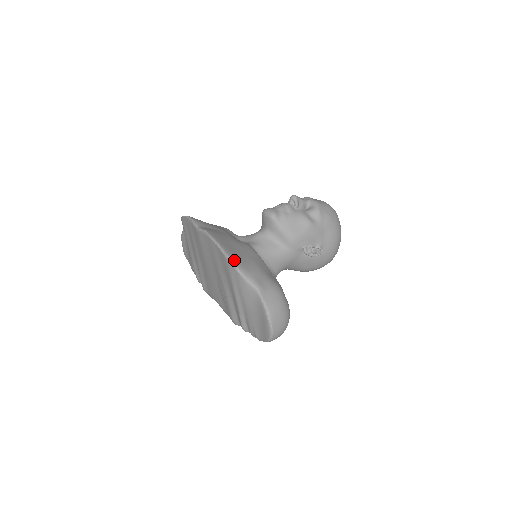
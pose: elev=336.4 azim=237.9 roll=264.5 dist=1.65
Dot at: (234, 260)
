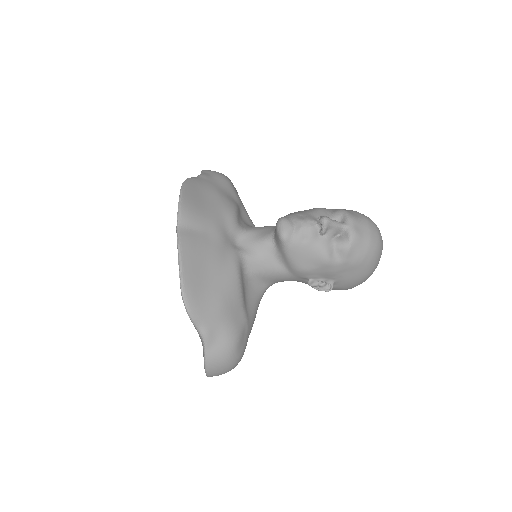
Dot at: (189, 301)
